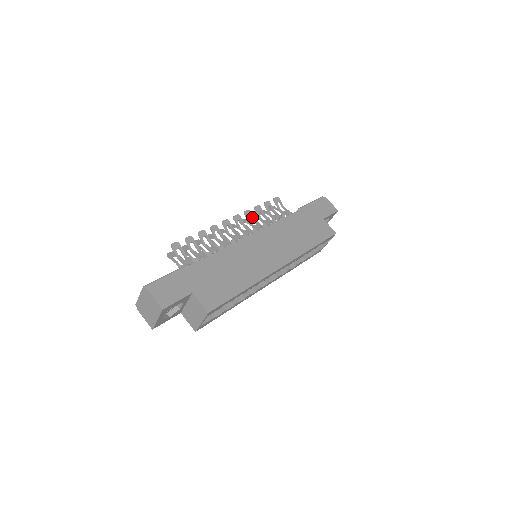
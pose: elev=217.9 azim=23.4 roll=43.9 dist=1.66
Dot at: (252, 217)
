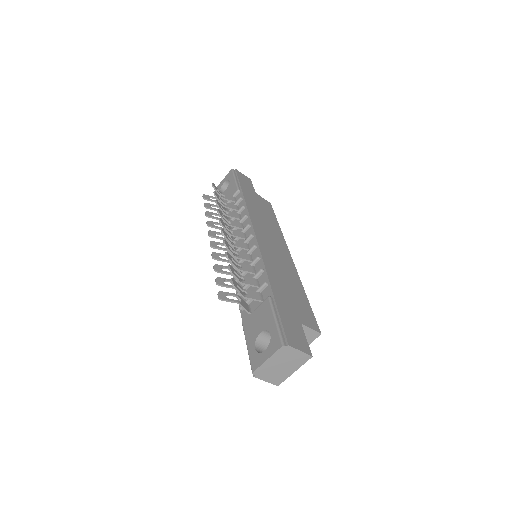
Dot at: (223, 216)
